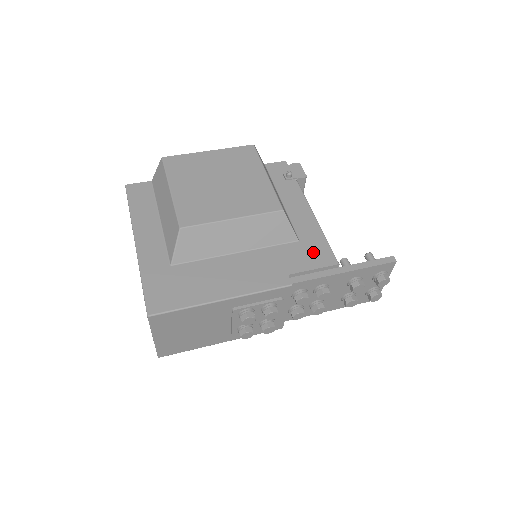
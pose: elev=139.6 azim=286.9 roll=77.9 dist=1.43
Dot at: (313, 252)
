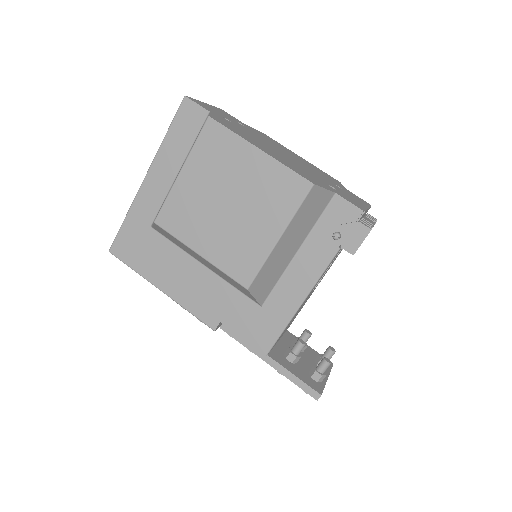
Dot at: (259, 326)
